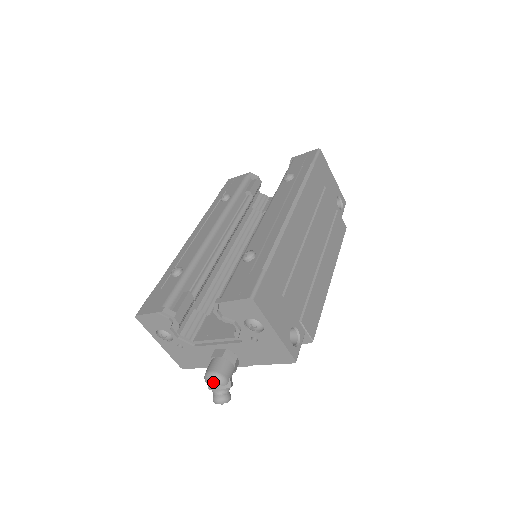
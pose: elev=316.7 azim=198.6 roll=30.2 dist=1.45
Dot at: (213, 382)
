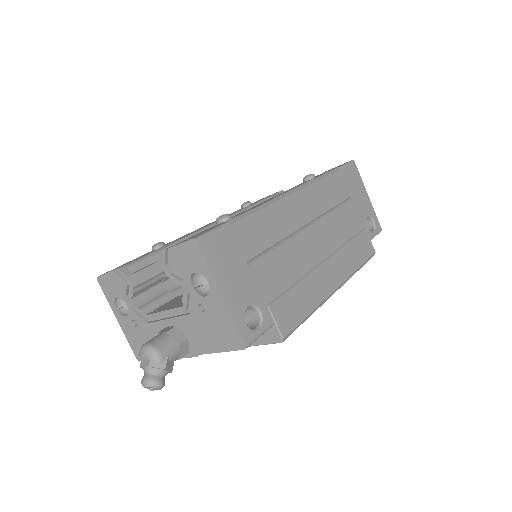
Dot at: (145, 356)
